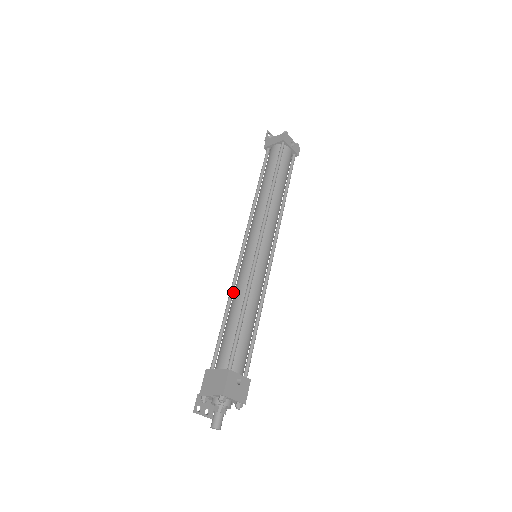
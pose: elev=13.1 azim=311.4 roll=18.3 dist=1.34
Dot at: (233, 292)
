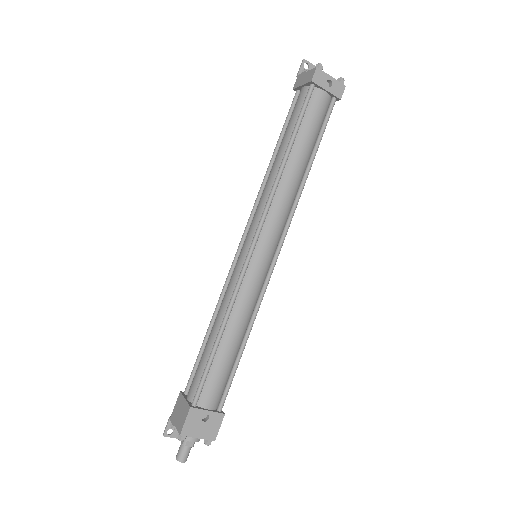
Dot at: (221, 303)
